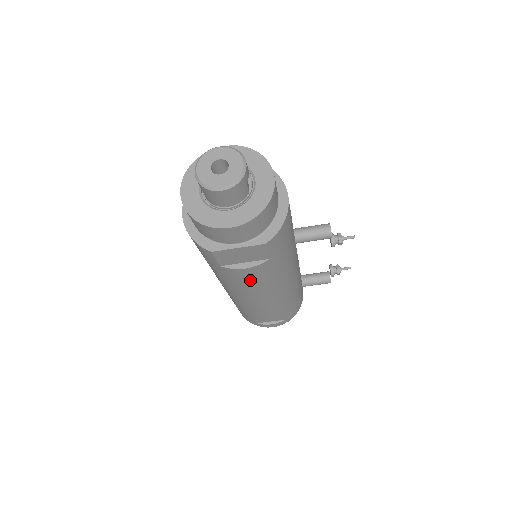
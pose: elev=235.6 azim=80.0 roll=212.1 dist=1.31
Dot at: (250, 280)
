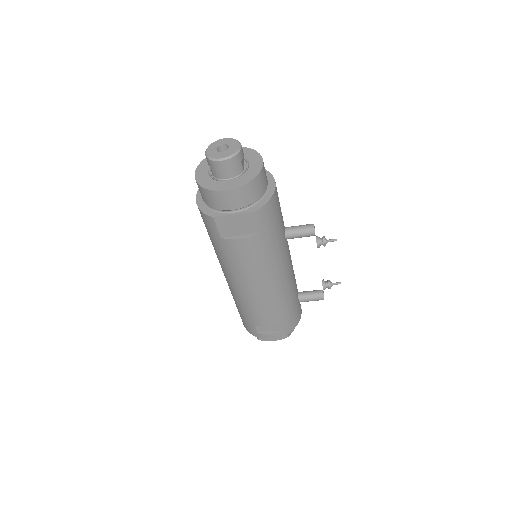
Dot at: (245, 257)
